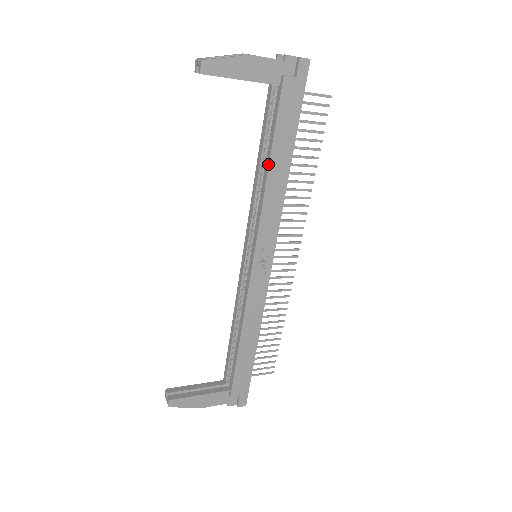
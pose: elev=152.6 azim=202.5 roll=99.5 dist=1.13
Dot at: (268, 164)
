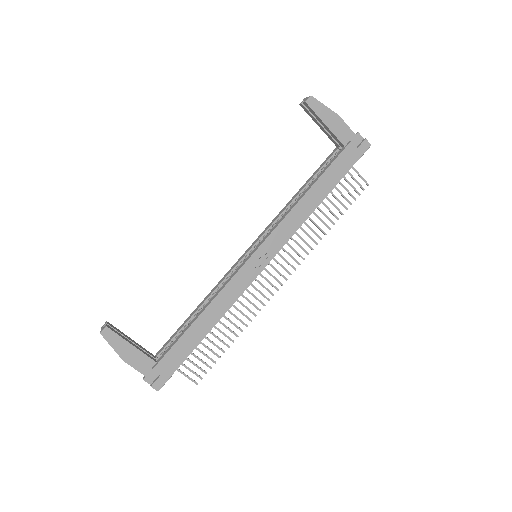
Dot at: (309, 189)
